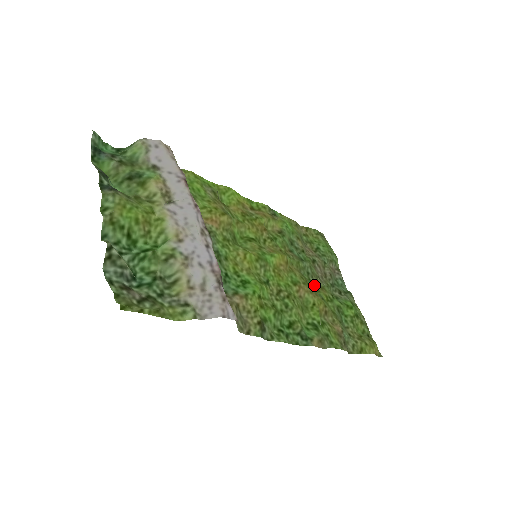
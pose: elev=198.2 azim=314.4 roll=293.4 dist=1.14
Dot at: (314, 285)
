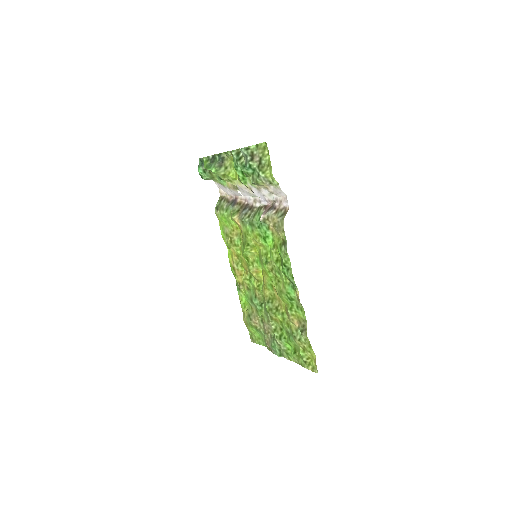
Dot at: (271, 315)
